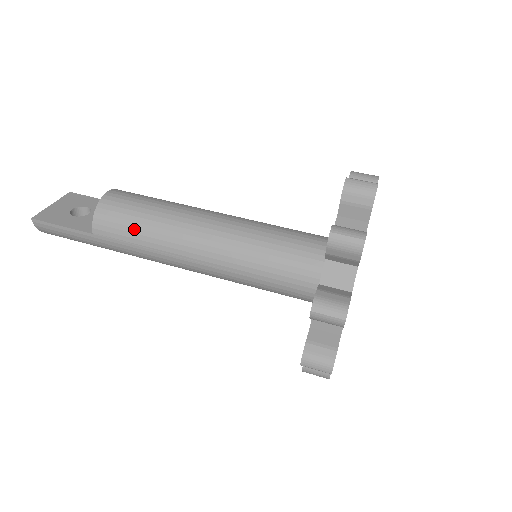
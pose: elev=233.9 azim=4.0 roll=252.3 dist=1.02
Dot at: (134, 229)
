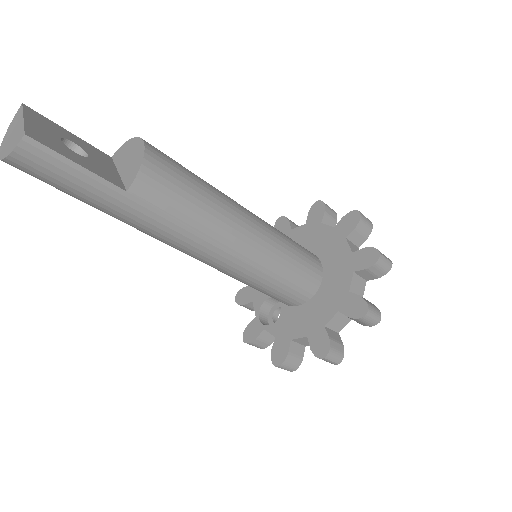
Dot at: (187, 202)
